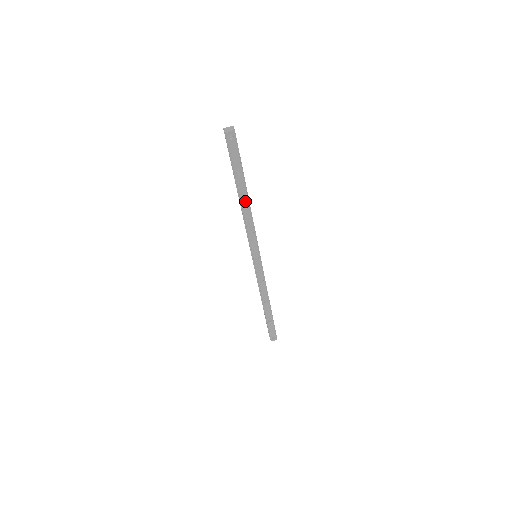
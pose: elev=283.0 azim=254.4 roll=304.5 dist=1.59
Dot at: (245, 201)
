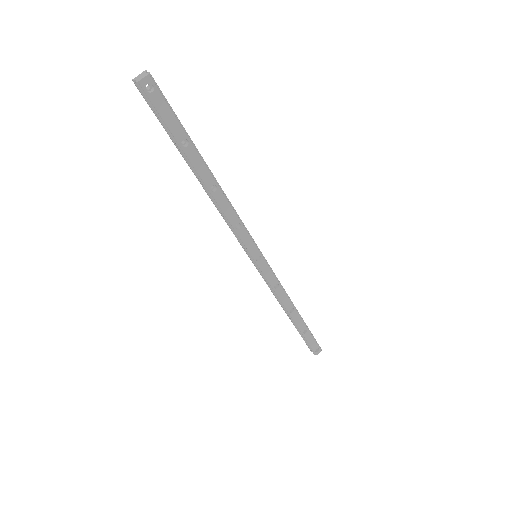
Dot at: (211, 183)
